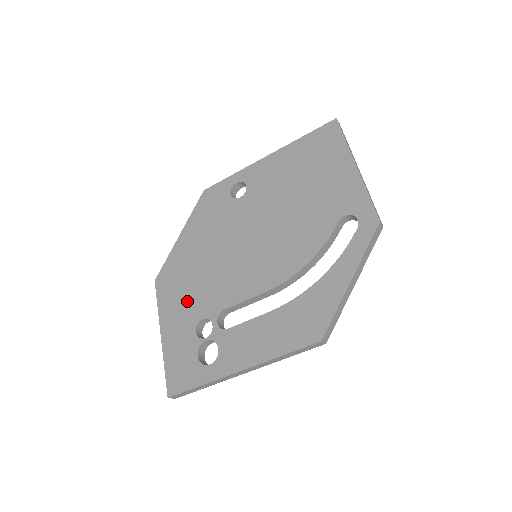
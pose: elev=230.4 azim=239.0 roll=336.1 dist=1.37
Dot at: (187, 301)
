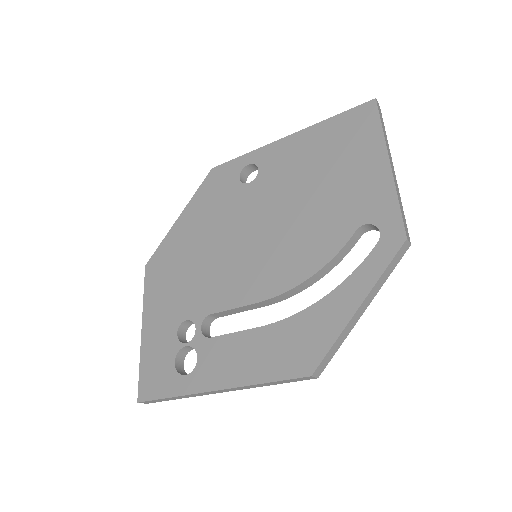
Dot at: (174, 296)
